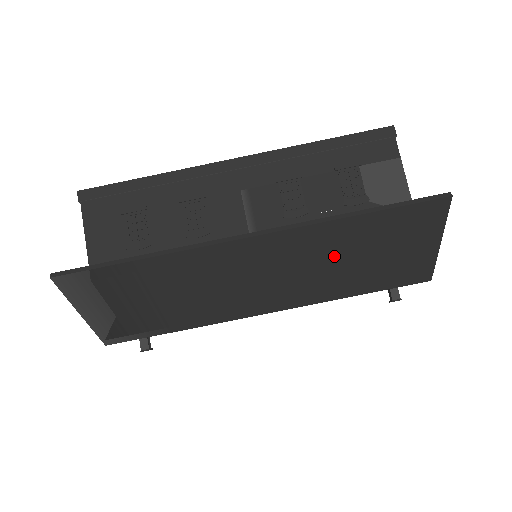
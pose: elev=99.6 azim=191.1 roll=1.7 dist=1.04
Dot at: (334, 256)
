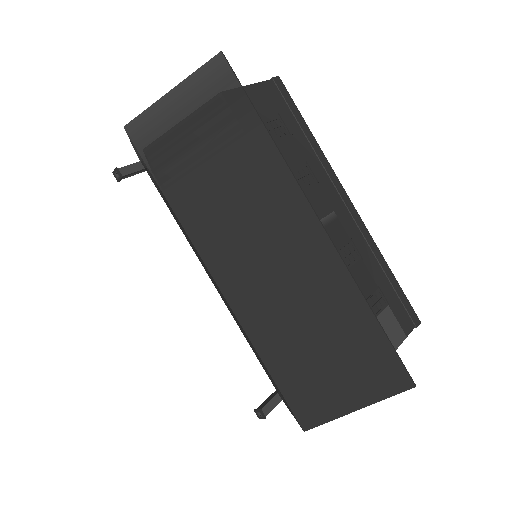
Dot at: (315, 313)
